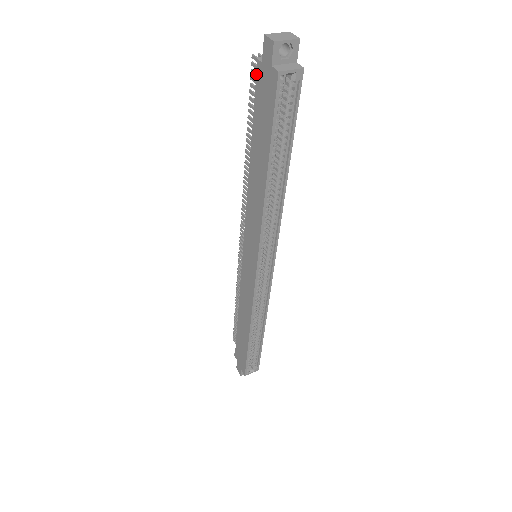
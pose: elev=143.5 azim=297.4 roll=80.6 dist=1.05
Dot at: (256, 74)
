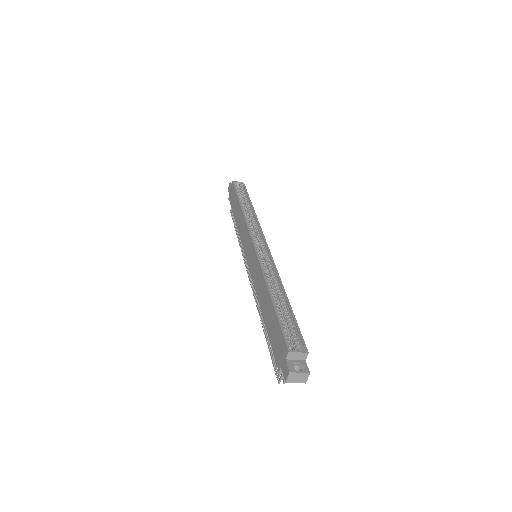
Dot at: occluded
